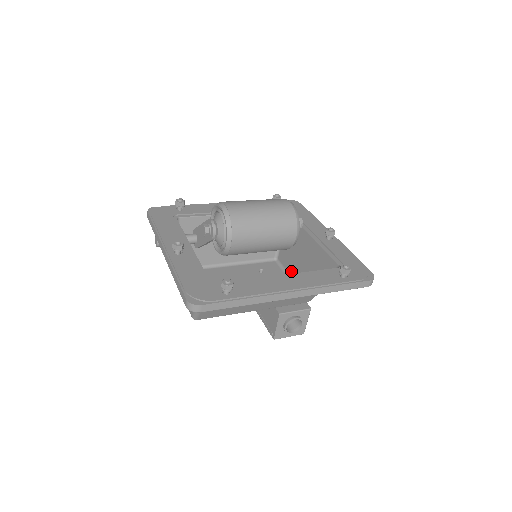
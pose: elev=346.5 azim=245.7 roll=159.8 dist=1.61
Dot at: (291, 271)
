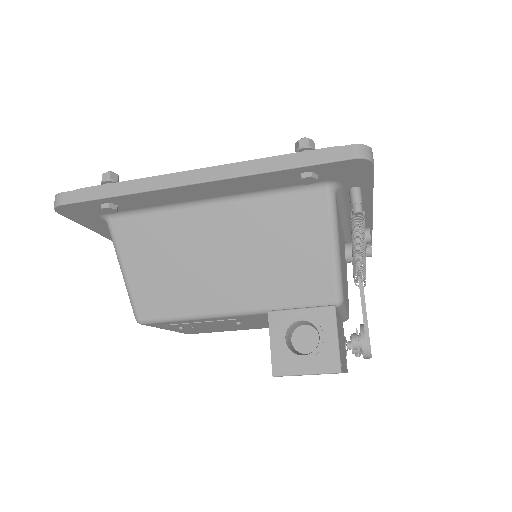
Dot at: occluded
